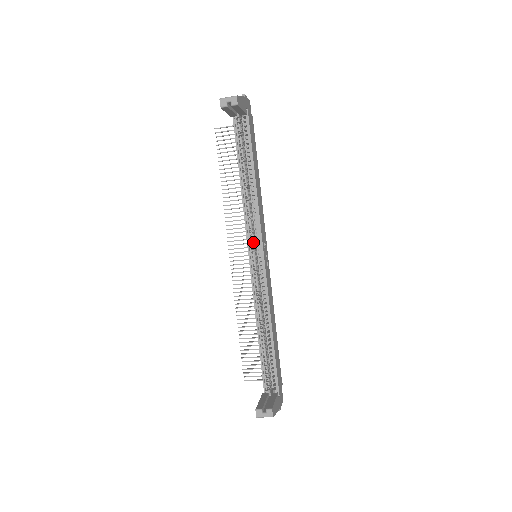
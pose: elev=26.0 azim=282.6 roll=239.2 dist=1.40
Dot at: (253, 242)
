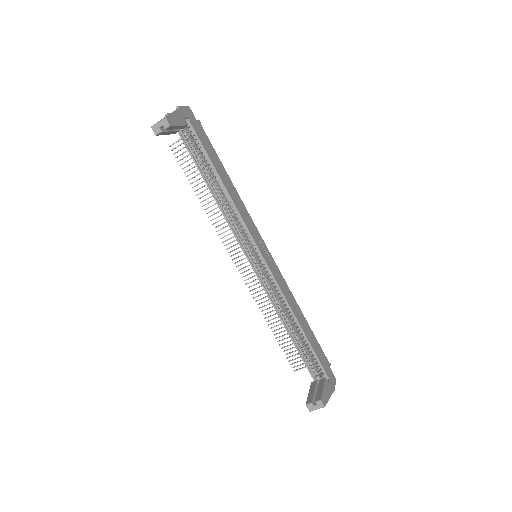
Dot at: (247, 245)
